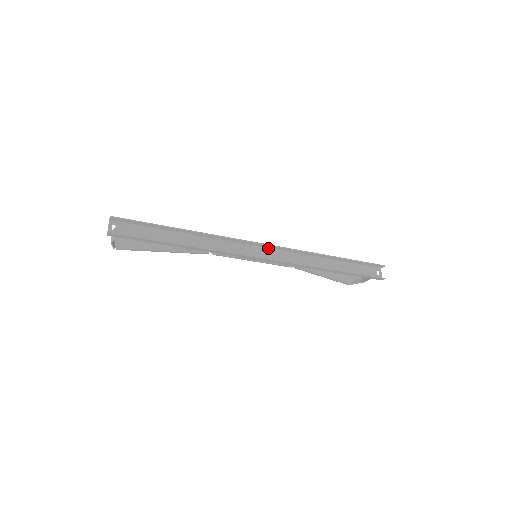
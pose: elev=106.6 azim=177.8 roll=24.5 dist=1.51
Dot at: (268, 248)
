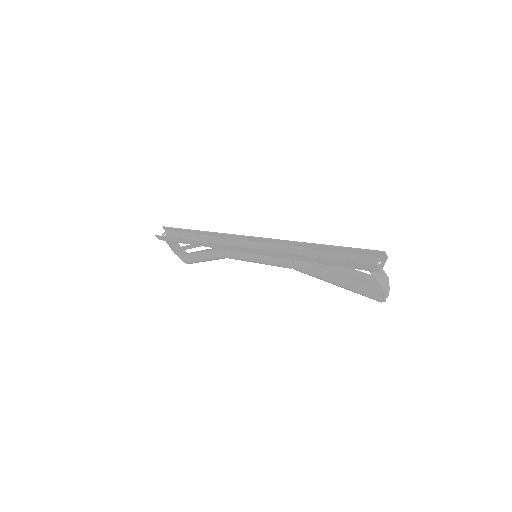
Dot at: (255, 242)
